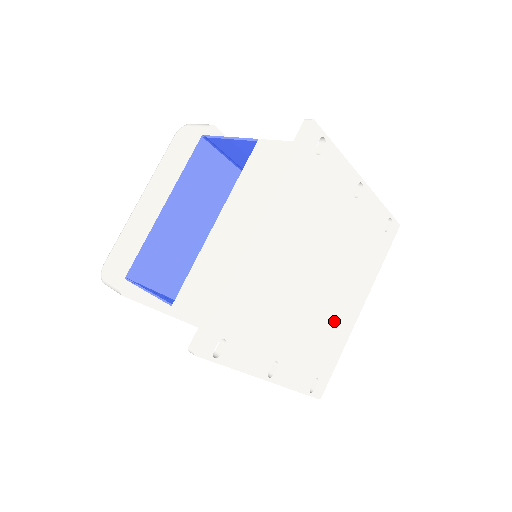
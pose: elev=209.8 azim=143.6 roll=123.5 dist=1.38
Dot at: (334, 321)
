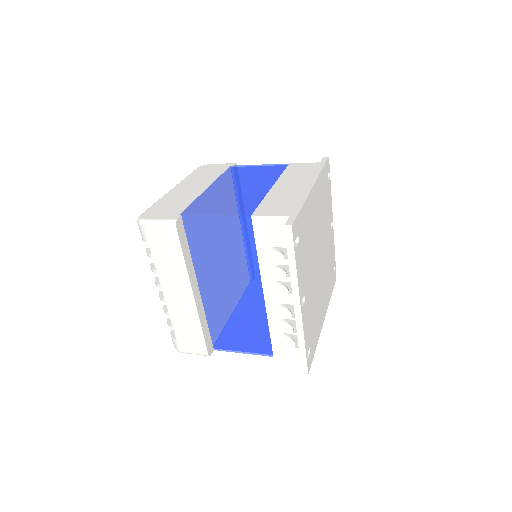
Dot at: (318, 308)
